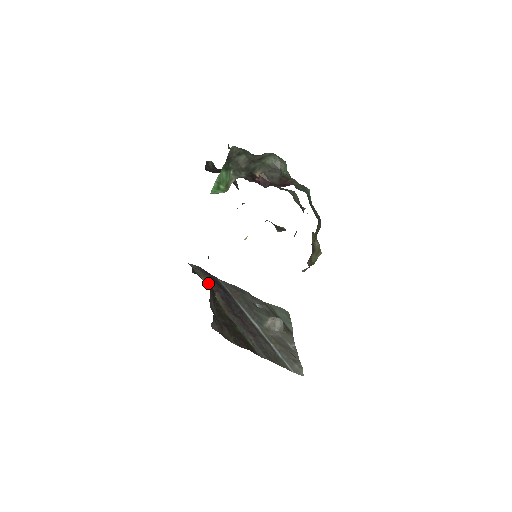
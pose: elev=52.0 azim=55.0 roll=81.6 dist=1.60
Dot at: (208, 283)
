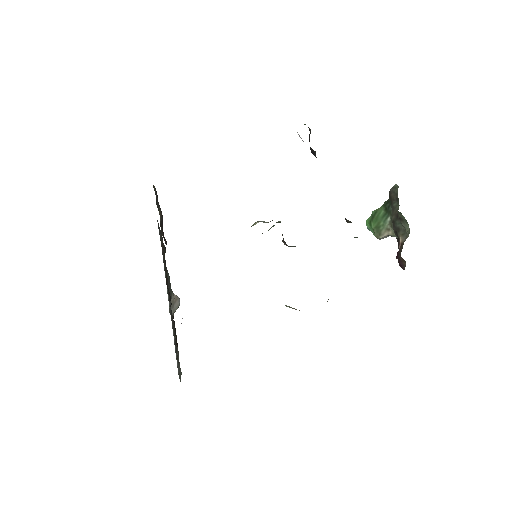
Dot at: occluded
